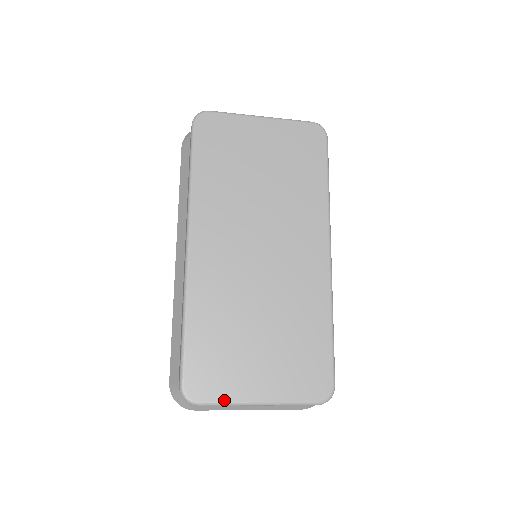
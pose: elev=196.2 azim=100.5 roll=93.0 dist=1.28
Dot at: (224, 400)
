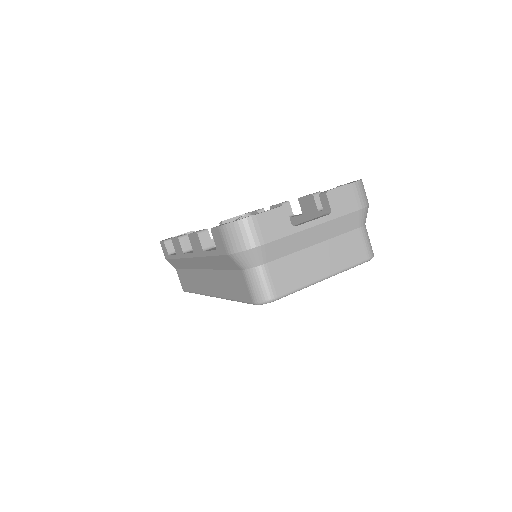
Dot at: occluded
